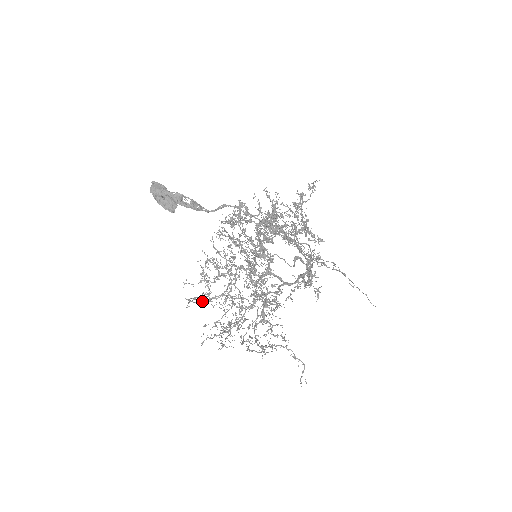
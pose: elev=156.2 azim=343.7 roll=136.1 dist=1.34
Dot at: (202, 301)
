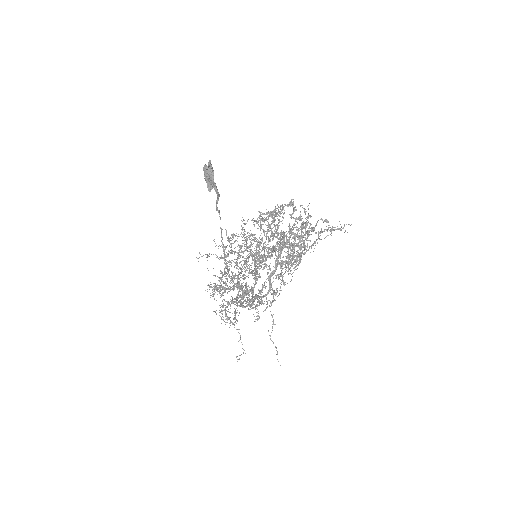
Dot at: occluded
